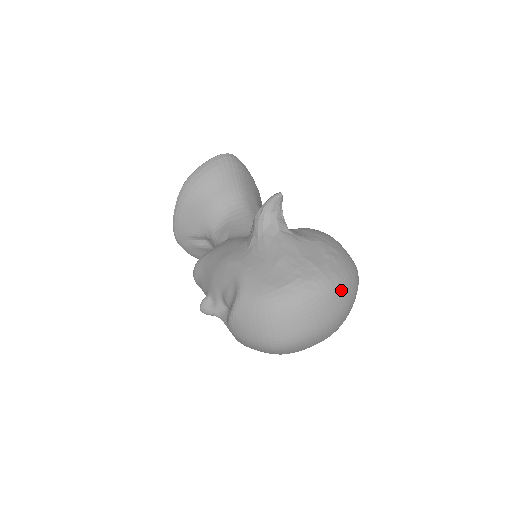
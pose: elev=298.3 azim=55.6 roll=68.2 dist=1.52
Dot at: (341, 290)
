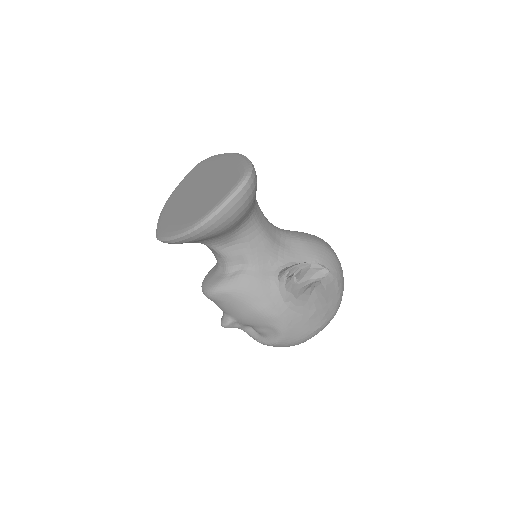
Dot at: occluded
